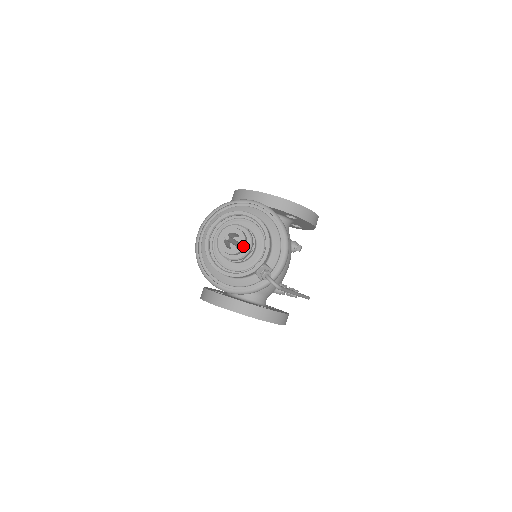
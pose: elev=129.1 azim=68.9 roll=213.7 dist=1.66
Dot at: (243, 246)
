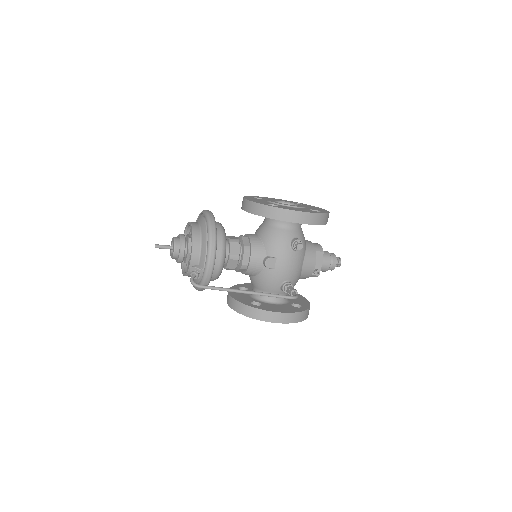
Dot at: (173, 252)
